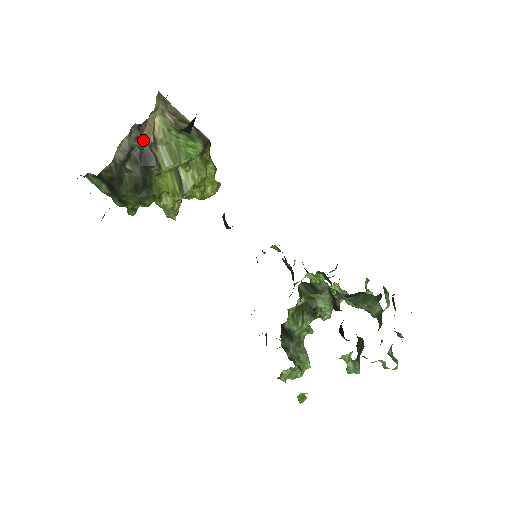
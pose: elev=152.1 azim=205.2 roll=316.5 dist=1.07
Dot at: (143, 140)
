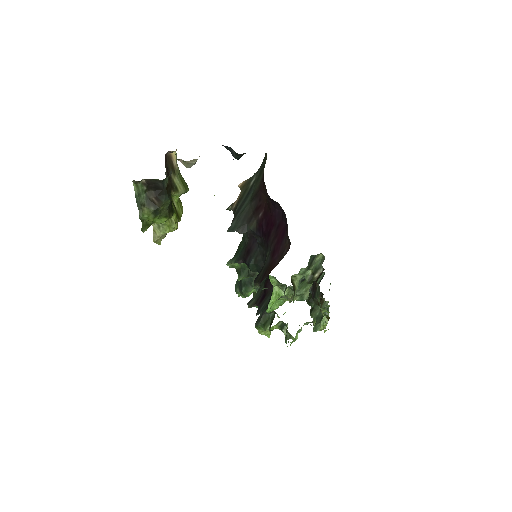
Dot at: occluded
